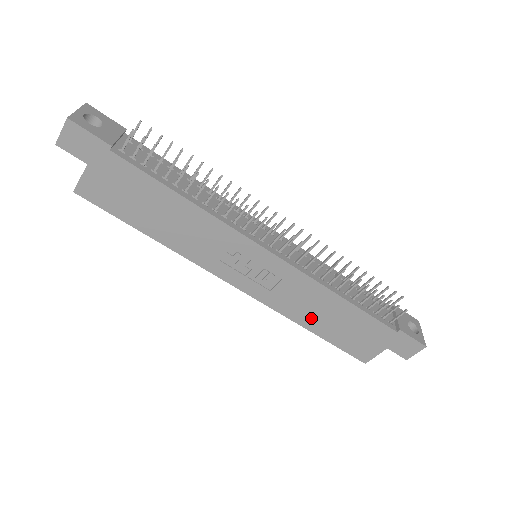
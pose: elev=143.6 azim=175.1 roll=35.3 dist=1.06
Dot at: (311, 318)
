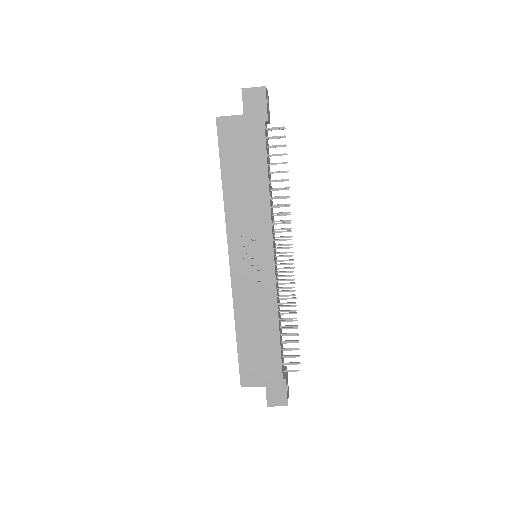
Dot at: (247, 323)
